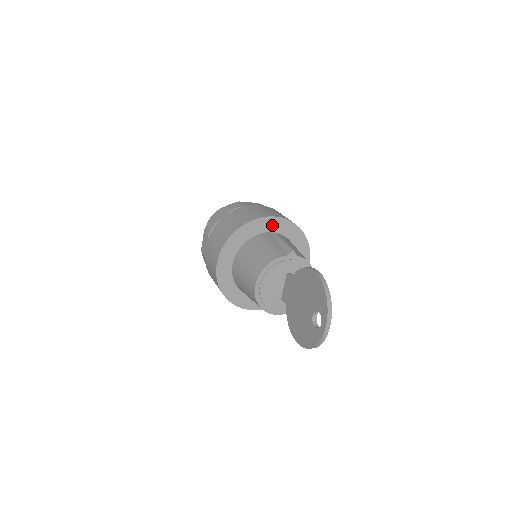
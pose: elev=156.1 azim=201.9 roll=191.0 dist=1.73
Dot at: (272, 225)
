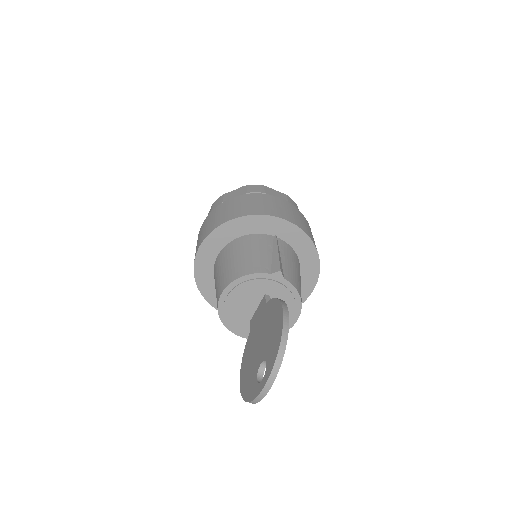
Dot at: (278, 228)
